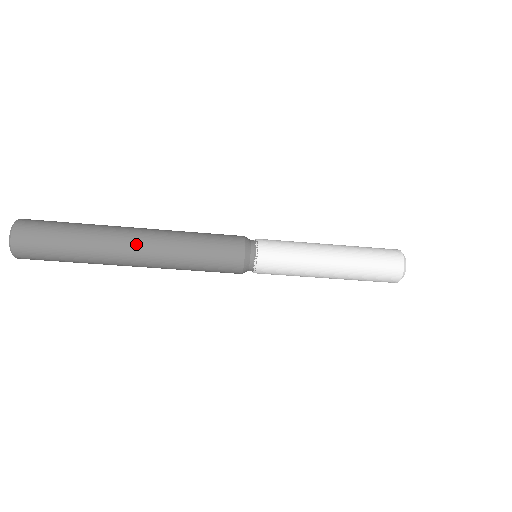
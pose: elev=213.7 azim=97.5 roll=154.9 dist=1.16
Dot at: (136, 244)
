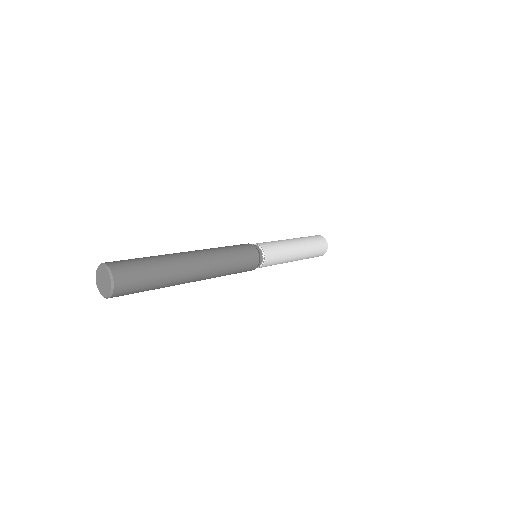
Dot at: (200, 271)
